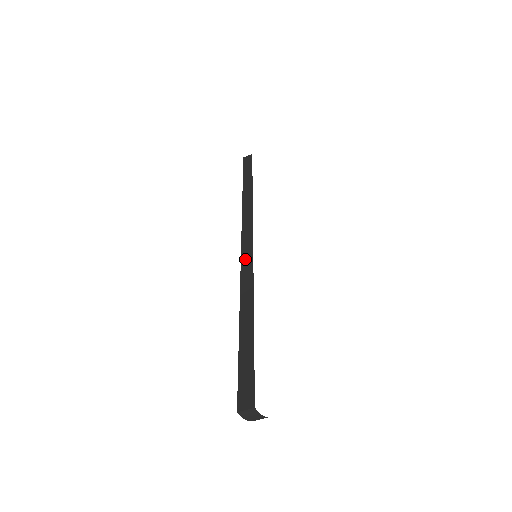
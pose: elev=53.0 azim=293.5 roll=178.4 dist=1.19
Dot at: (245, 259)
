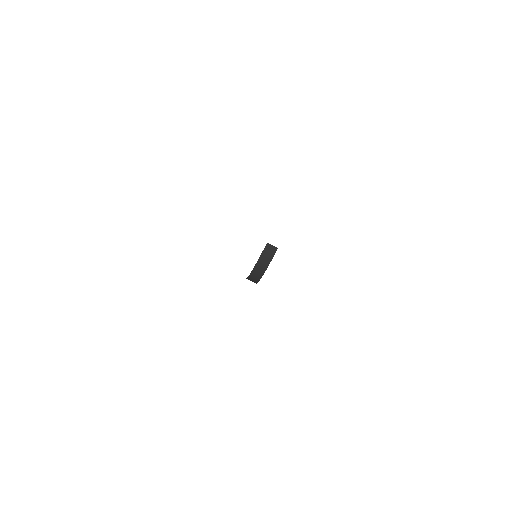
Dot at: occluded
